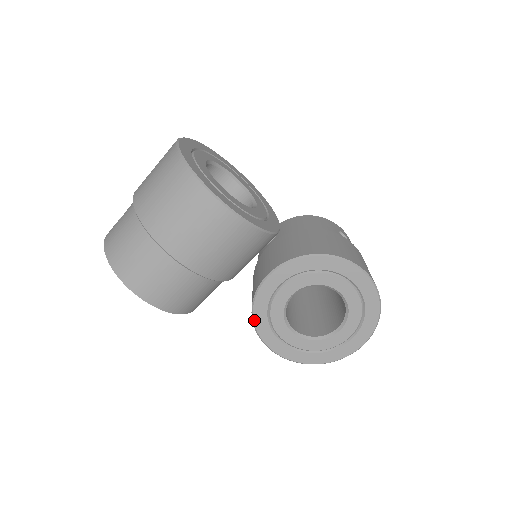
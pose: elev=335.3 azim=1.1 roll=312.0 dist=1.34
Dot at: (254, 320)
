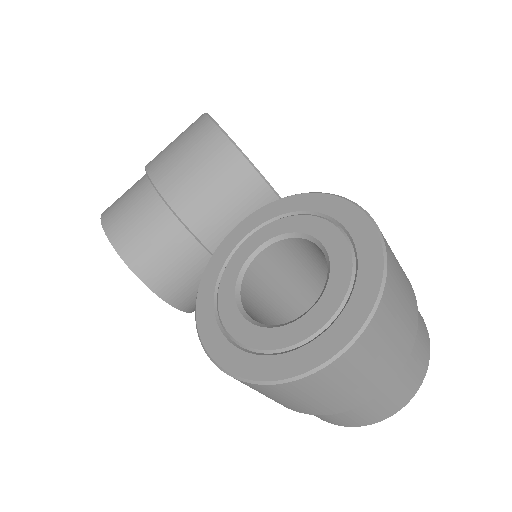
Dot at: (200, 287)
